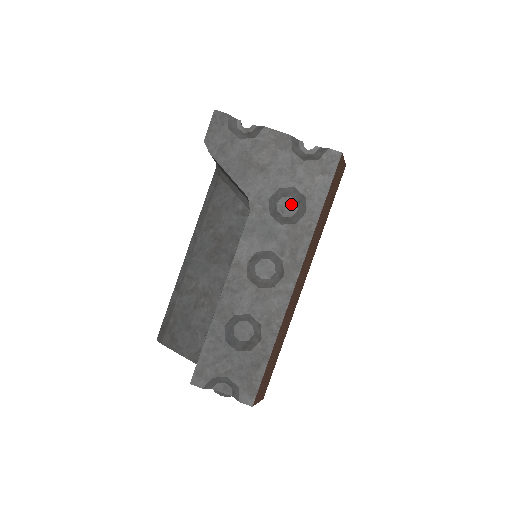
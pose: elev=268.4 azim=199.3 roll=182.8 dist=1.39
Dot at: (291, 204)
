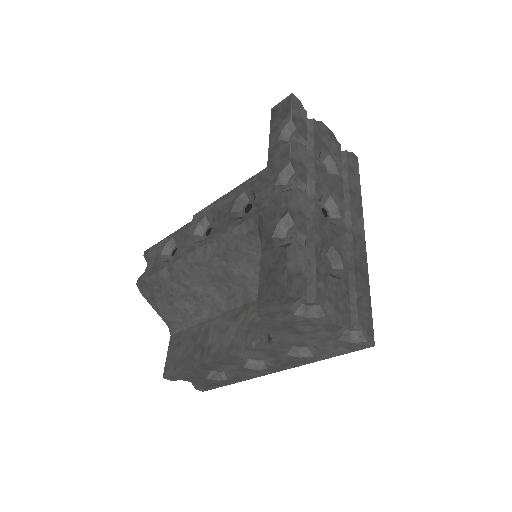
Dot at: occluded
